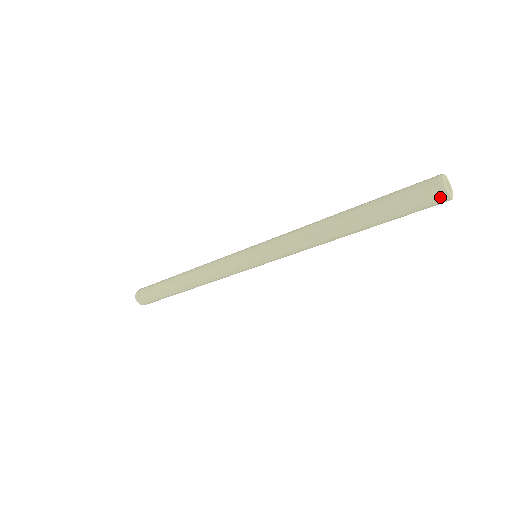
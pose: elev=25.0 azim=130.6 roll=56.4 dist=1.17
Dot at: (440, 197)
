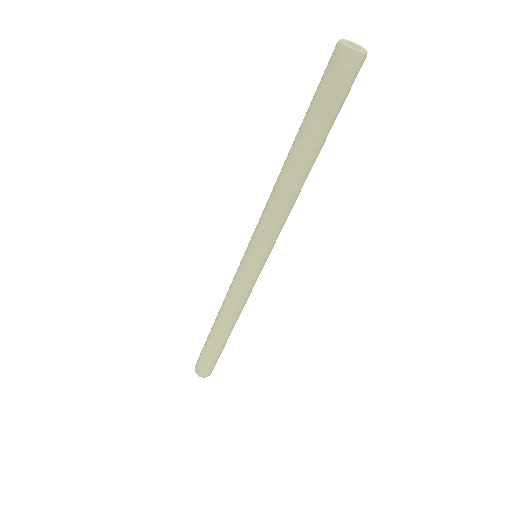
Dot at: (351, 60)
